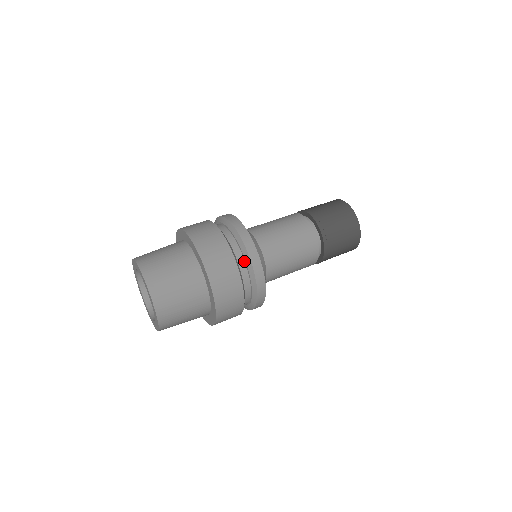
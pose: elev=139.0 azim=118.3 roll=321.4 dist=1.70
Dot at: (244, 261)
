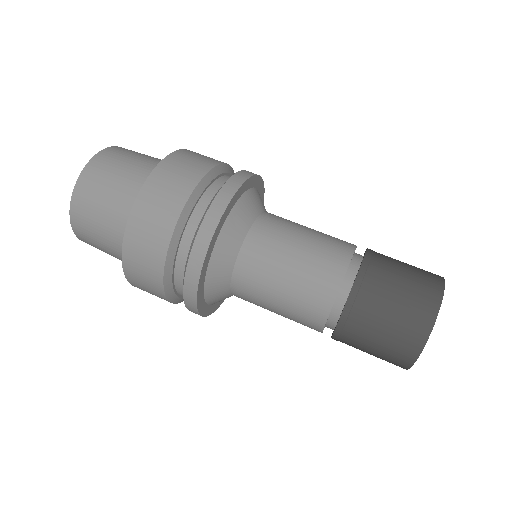
Dot at: (196, 231)
